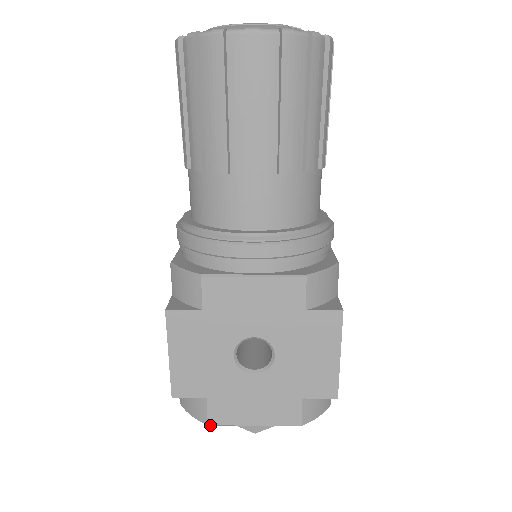
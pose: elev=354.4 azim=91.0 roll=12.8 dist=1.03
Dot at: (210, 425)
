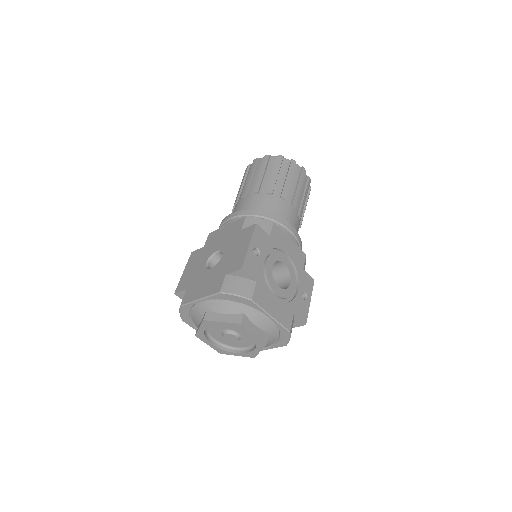
Dot at: (182, 306)
